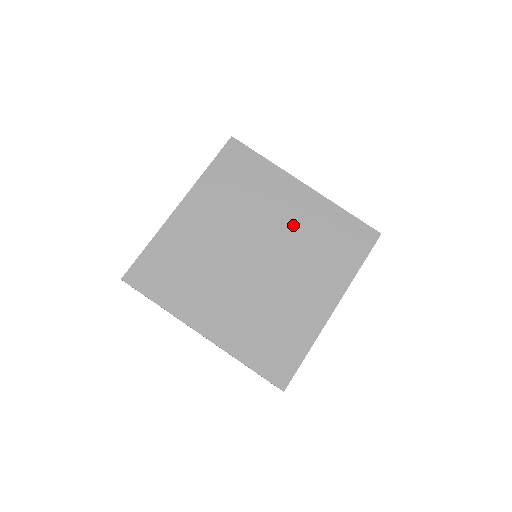
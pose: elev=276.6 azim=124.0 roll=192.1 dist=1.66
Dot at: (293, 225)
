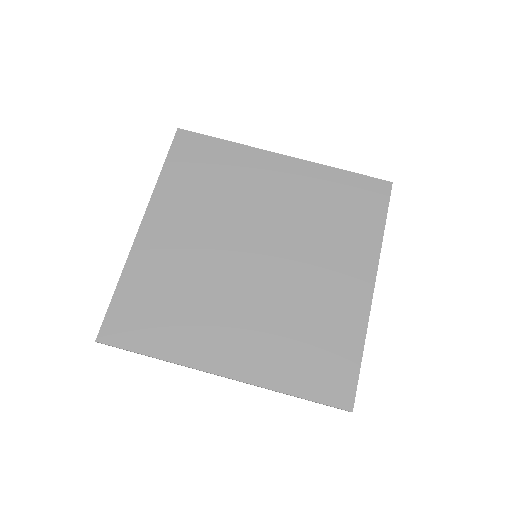
Dot at: (287, 205)
